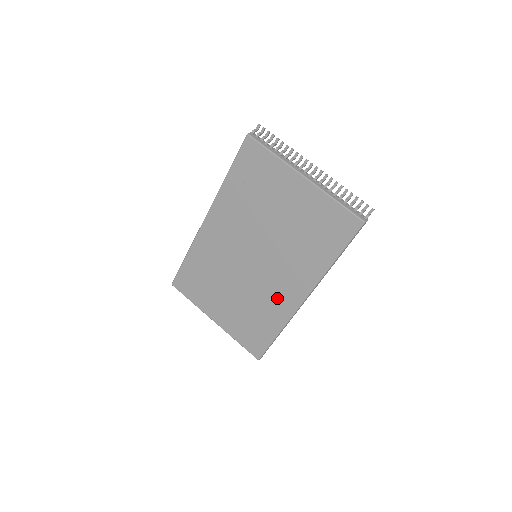
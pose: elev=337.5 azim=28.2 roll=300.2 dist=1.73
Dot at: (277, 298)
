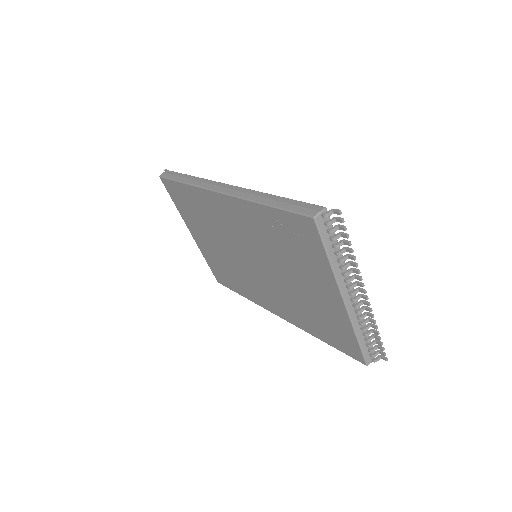
Dot at: (256, 291)
